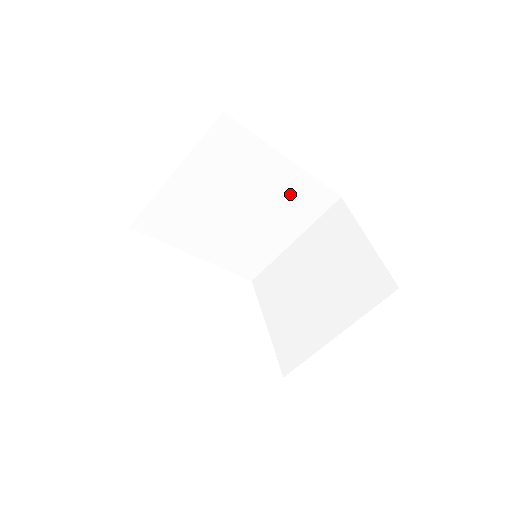
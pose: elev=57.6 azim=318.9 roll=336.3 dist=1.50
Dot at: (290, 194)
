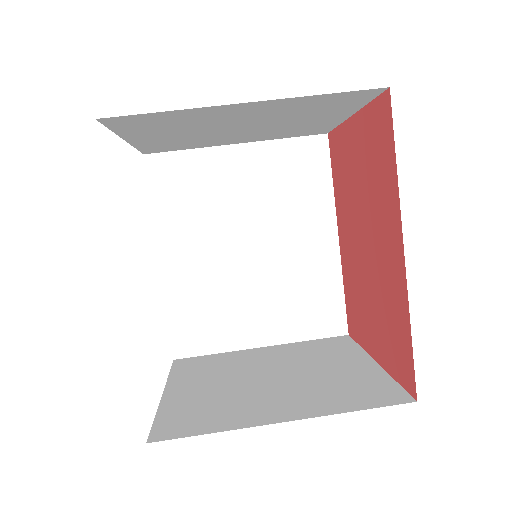
Dot at: (308, 278)
